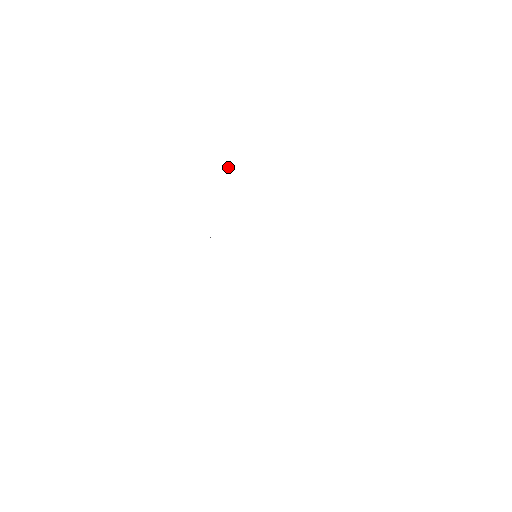
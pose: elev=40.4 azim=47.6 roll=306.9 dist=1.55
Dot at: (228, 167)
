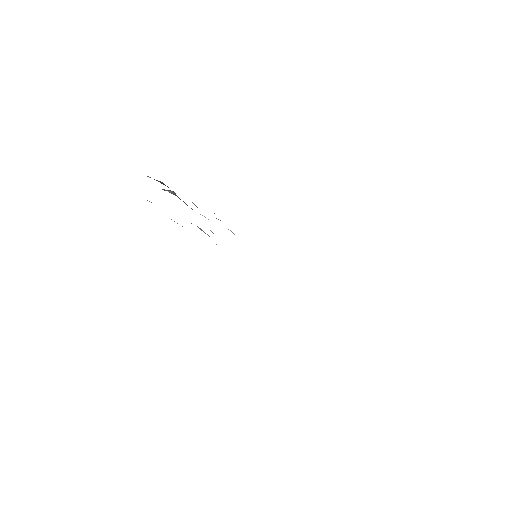
Dot at: occluded
